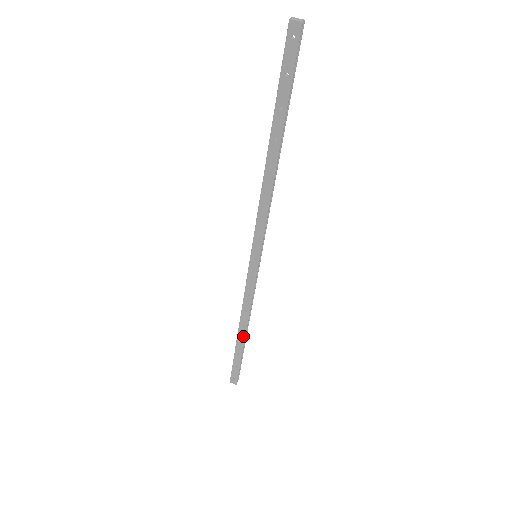
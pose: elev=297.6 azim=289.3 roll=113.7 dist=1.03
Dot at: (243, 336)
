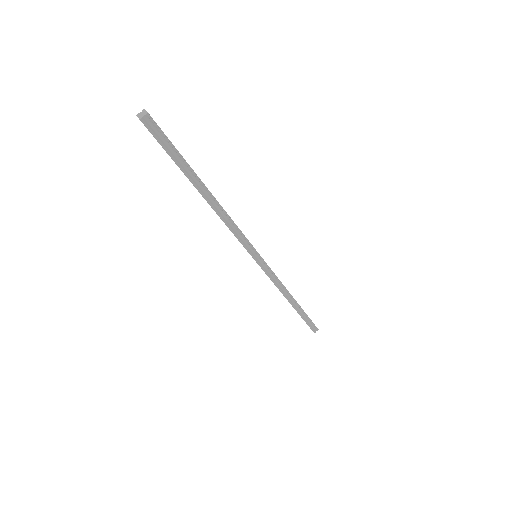
Dot at: (291, 304)
